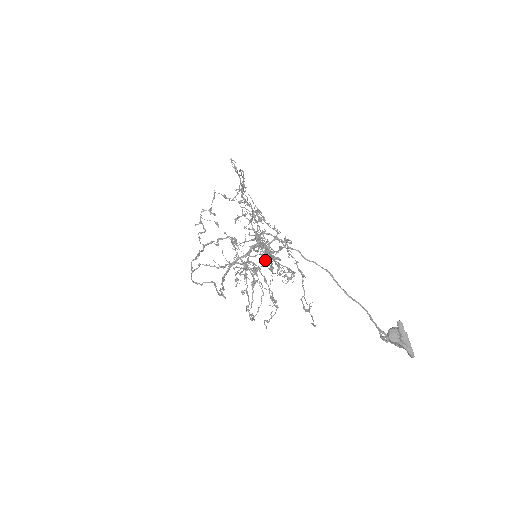
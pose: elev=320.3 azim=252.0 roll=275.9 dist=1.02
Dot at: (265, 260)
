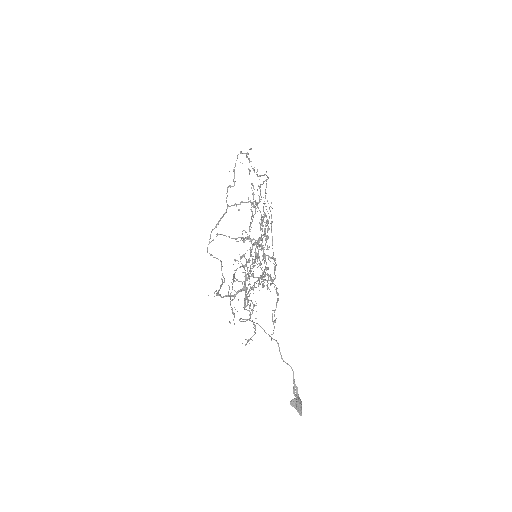
Dot at: (263, 258)
